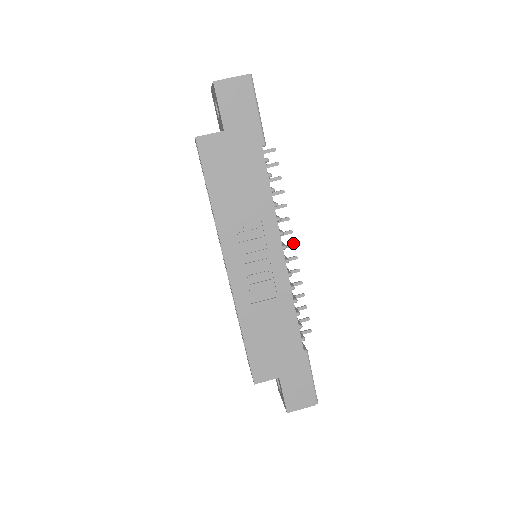
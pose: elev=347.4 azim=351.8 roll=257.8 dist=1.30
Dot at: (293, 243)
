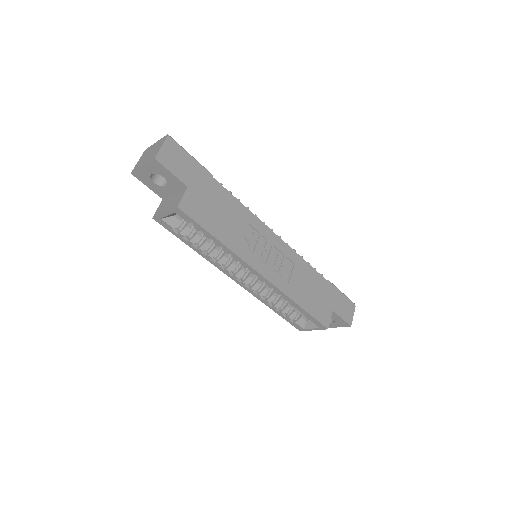
Dot at: occluded
